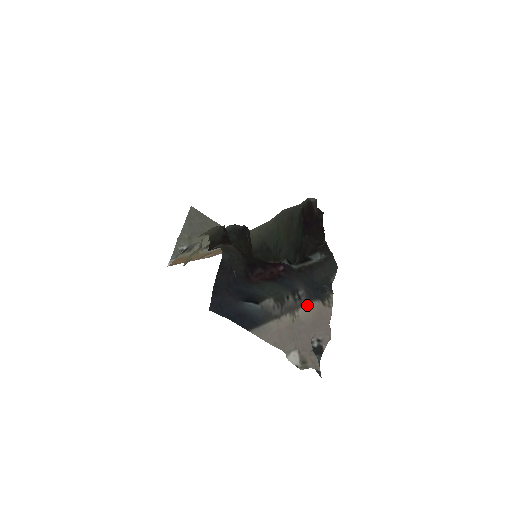
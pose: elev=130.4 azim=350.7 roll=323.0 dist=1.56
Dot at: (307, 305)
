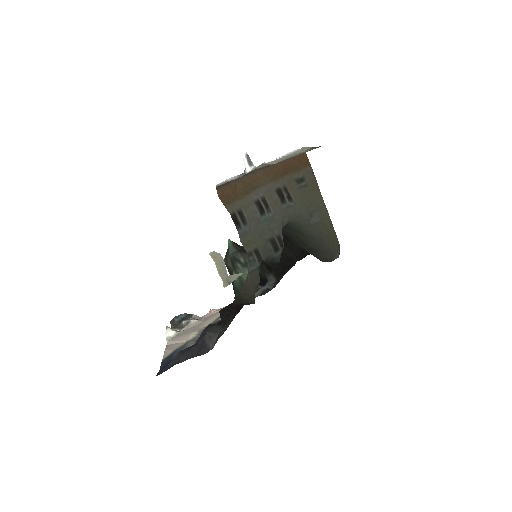
Dot at: (214, 321)
